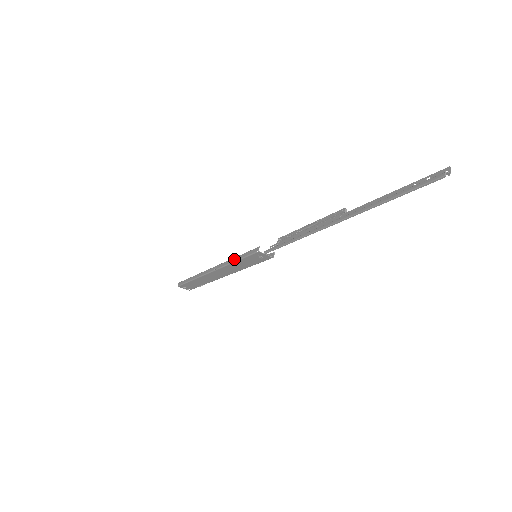
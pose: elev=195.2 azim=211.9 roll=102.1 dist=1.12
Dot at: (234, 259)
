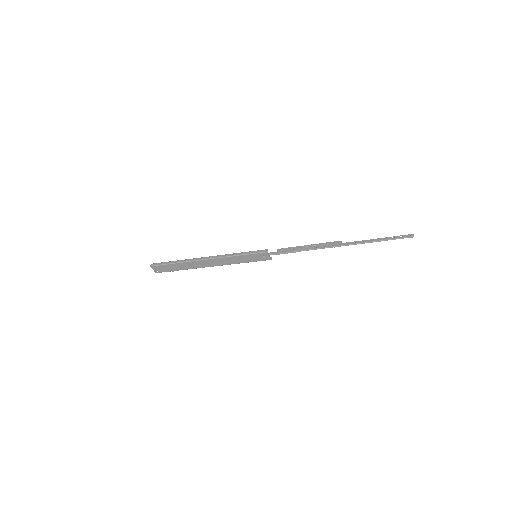
Dot at: (238, 254)
